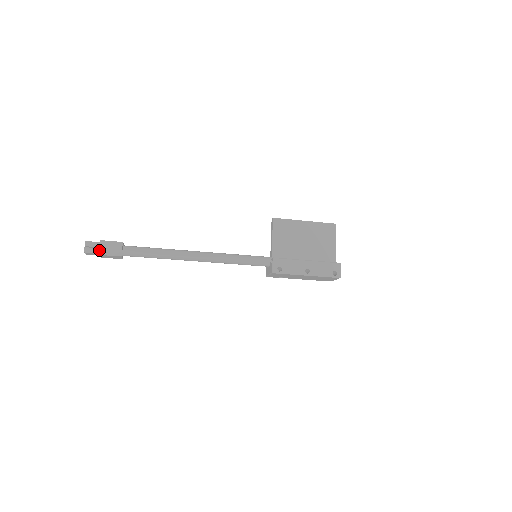
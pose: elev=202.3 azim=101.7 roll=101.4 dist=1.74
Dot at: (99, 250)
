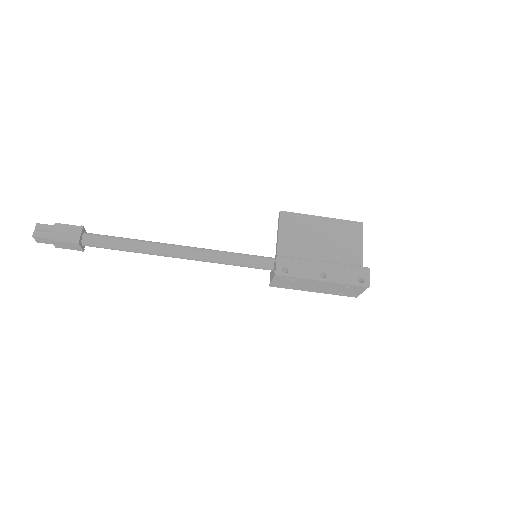
Dot at: (51, 234)
